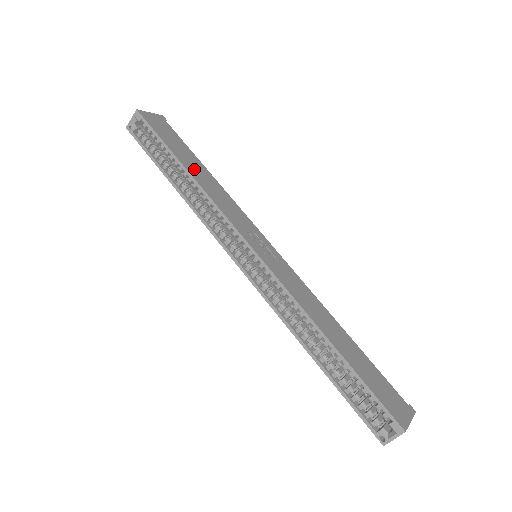
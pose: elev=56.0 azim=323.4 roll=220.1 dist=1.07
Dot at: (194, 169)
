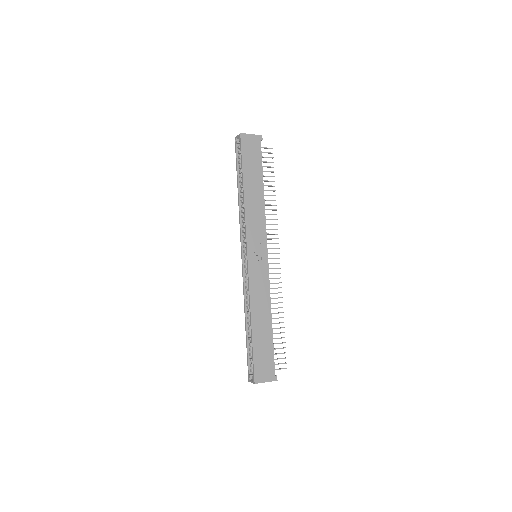
Dot at: (251, 188)
